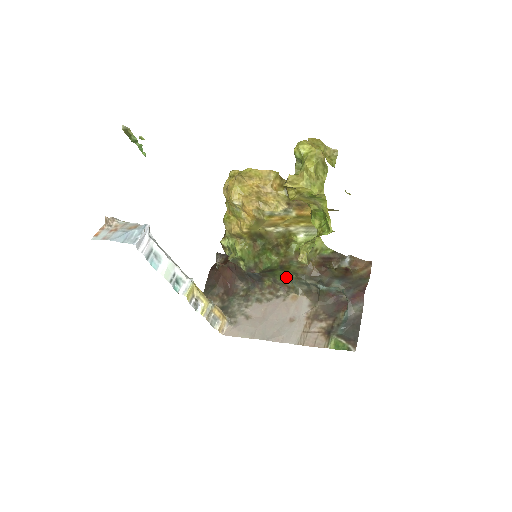
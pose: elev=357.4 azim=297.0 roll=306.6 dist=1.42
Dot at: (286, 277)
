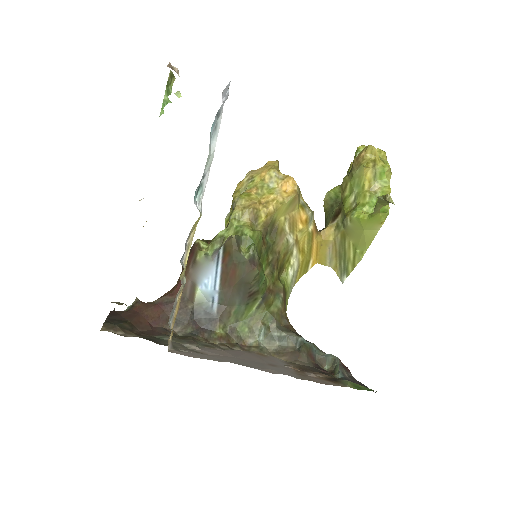
Dot at: (253, 326)
